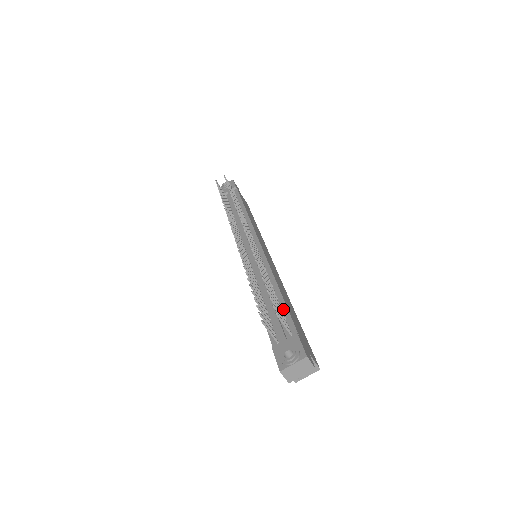
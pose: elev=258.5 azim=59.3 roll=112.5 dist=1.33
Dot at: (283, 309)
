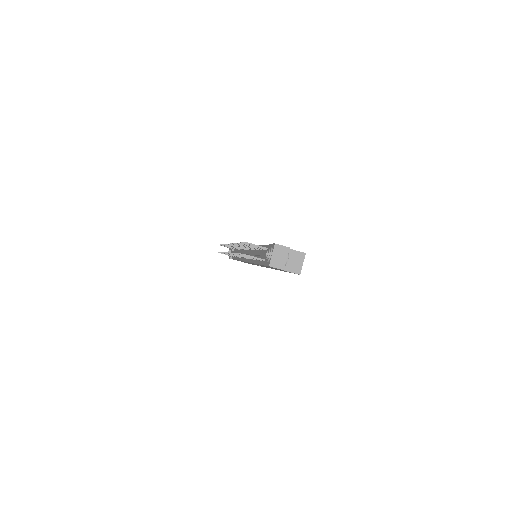
Dot at: occluded
